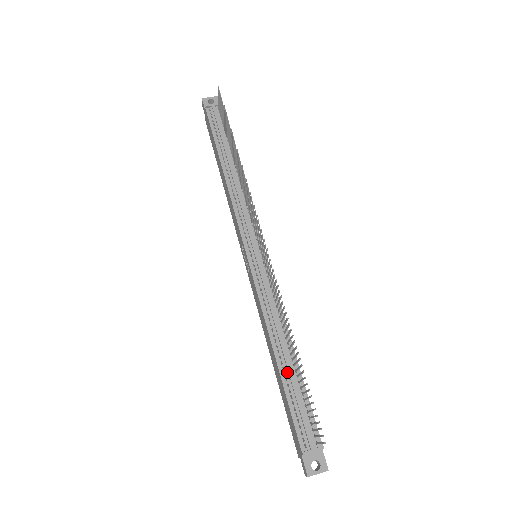
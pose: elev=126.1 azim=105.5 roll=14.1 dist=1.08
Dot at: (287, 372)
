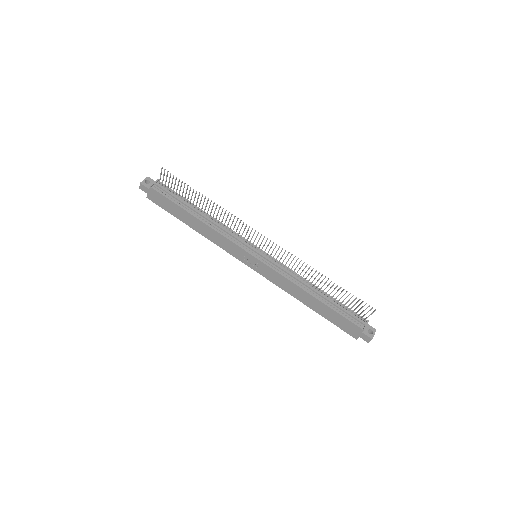
Dot at: (325, 300)
